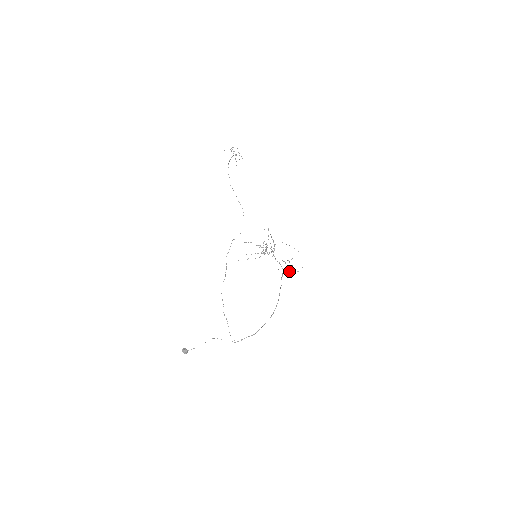
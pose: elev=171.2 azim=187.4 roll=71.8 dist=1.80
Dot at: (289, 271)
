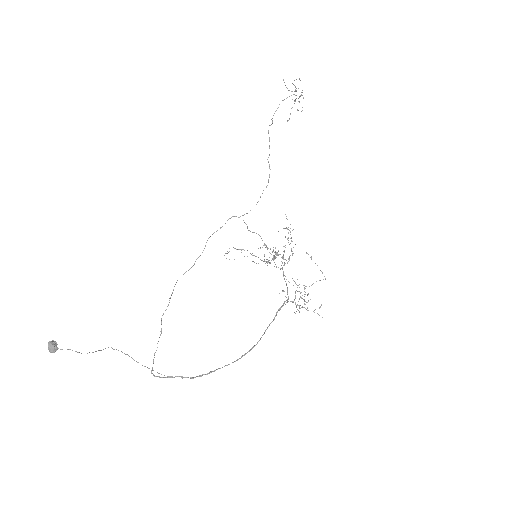
Dot at: occluded
